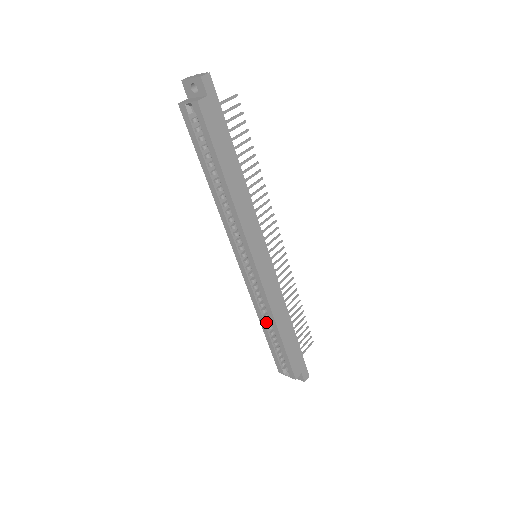
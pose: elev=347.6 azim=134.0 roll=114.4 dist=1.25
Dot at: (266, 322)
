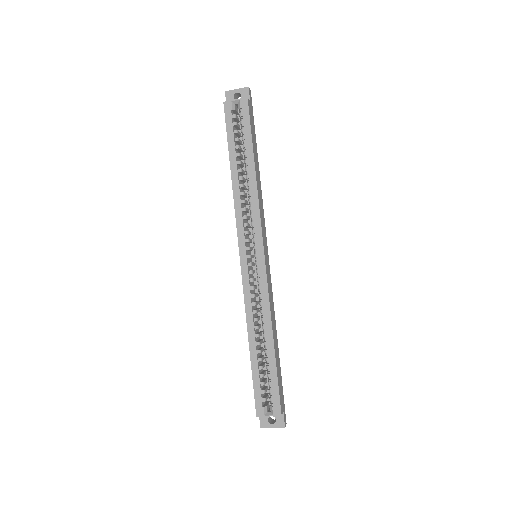
Dot at: (256, 335)
